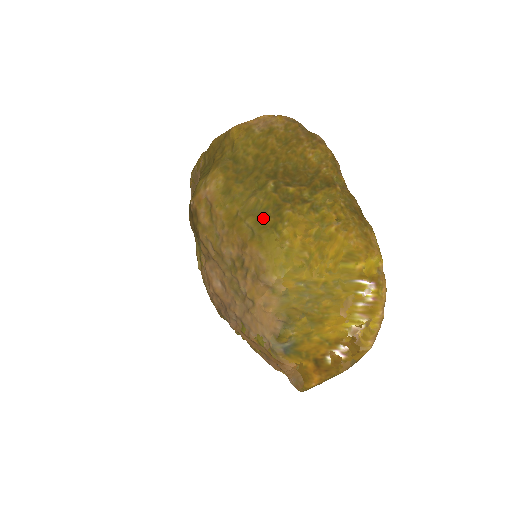
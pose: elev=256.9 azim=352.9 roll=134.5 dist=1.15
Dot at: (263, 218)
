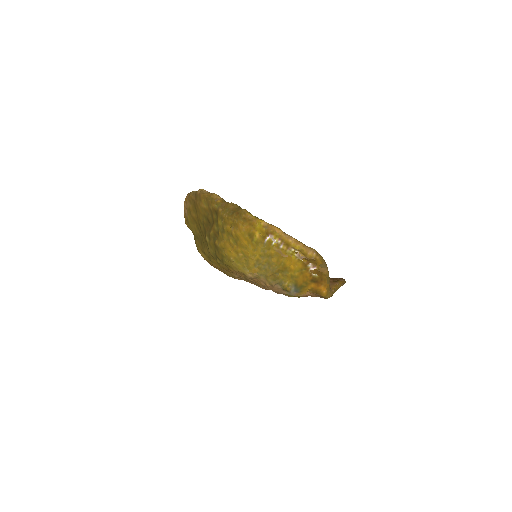
Dot at: (218, 257)
